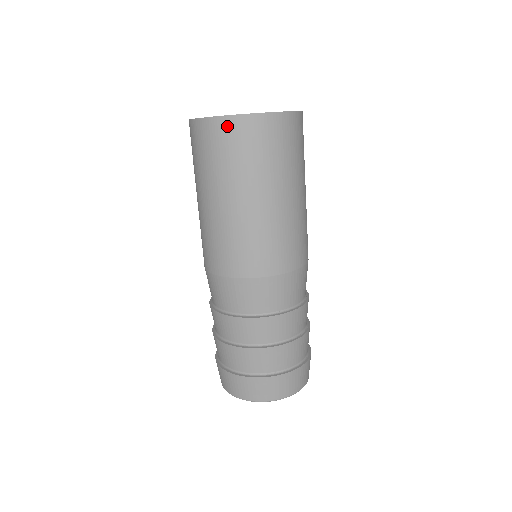
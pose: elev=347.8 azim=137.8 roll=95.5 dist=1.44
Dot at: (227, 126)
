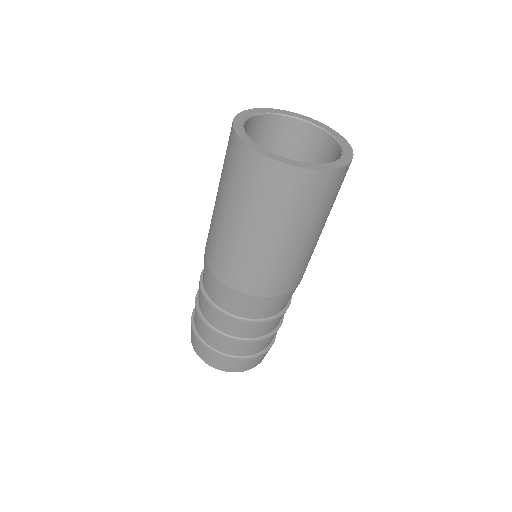
Dot at: (238, 148)
